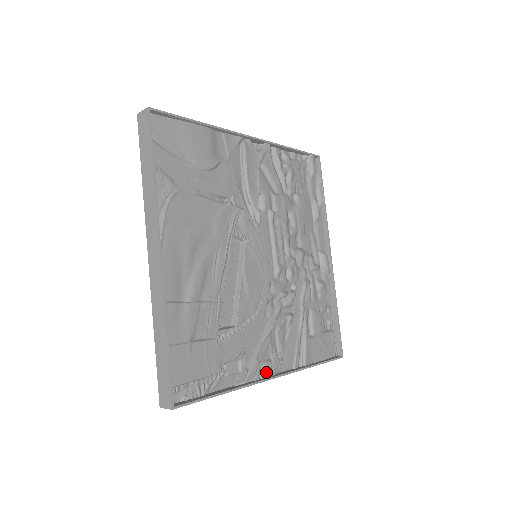
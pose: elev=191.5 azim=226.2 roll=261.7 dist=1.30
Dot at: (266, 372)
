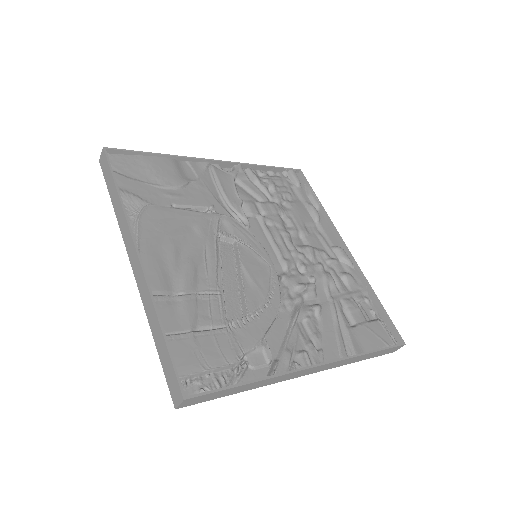
Dot at: (304, 363)
